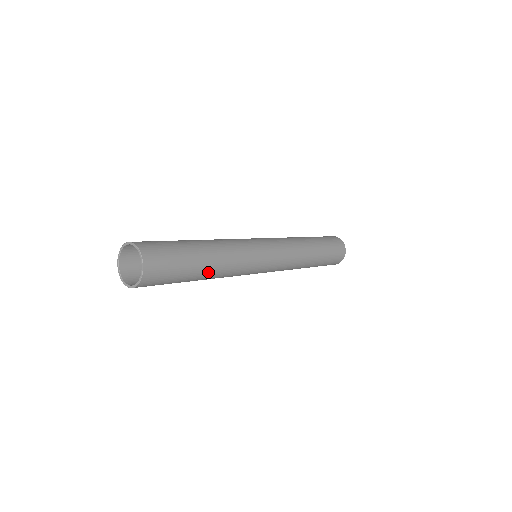
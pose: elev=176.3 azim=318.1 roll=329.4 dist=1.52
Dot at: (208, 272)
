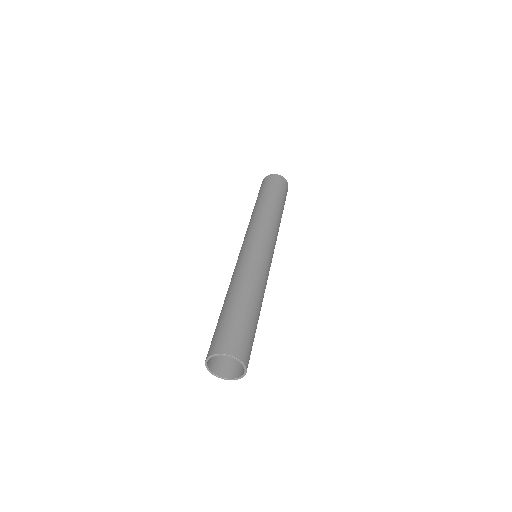
Dot at: occluded
